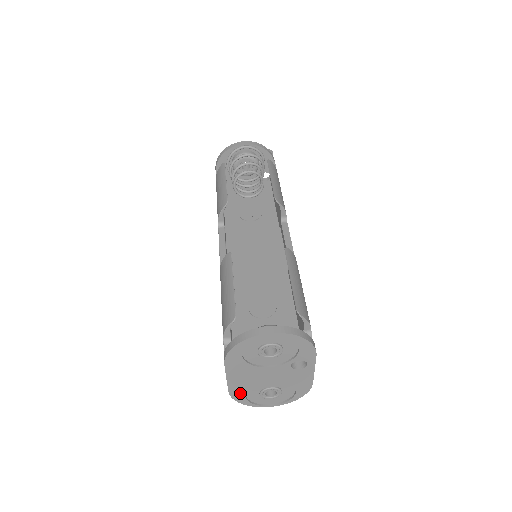
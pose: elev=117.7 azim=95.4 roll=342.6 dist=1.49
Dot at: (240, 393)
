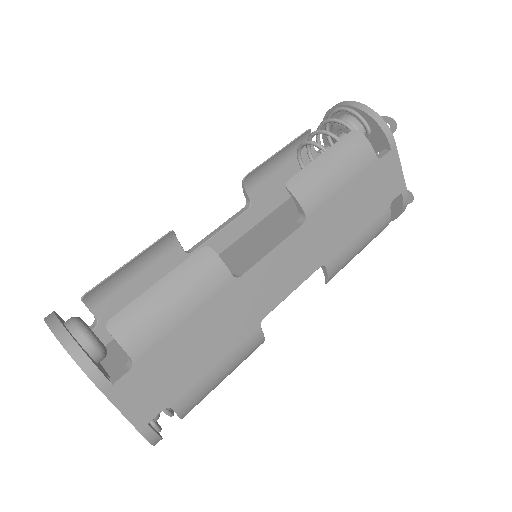
Dot at: occluded
